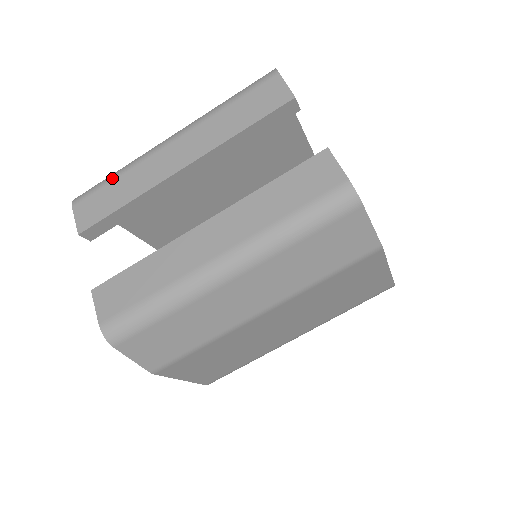
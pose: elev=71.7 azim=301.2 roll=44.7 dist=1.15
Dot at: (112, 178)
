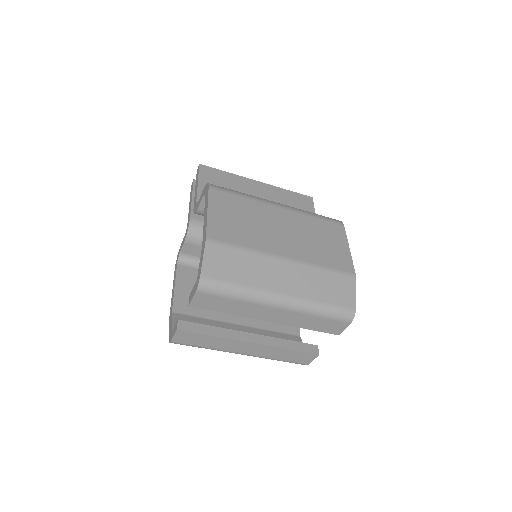
Dot at: (233, 298)
